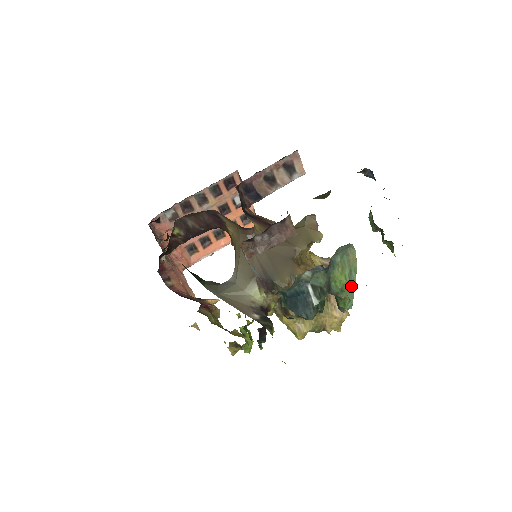
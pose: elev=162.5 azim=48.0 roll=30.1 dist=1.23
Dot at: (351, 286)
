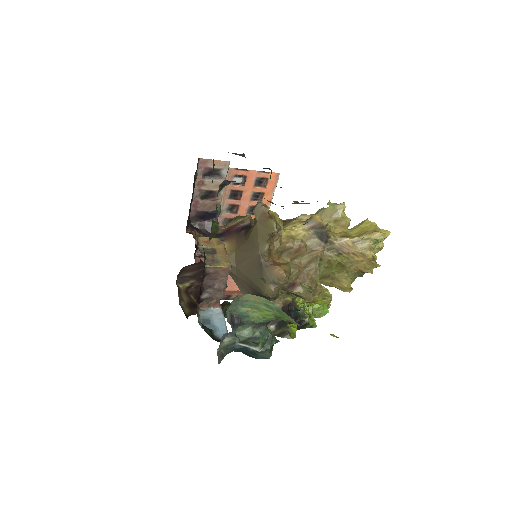
Dot at: (280, 312)
